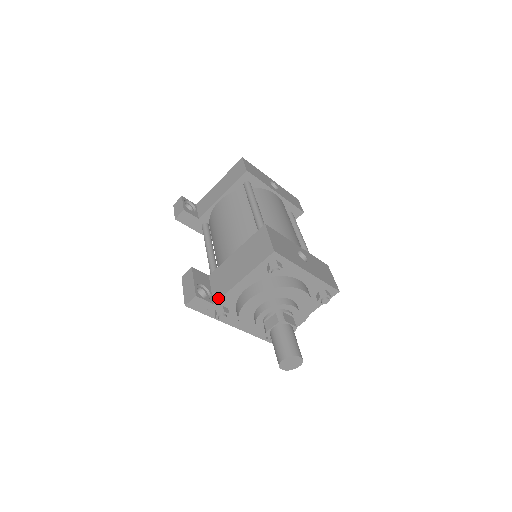
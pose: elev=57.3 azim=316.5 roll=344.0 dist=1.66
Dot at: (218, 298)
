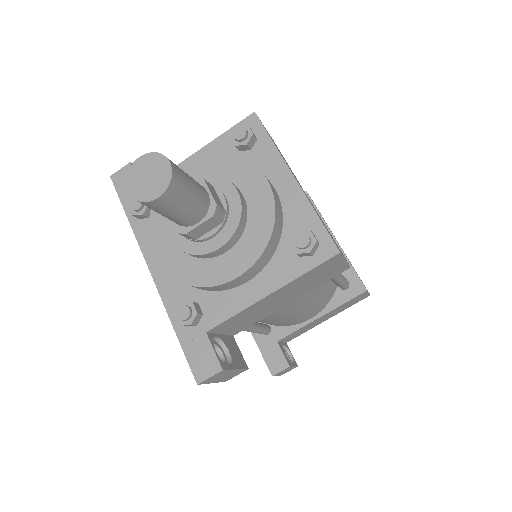
Dot at: occluded
